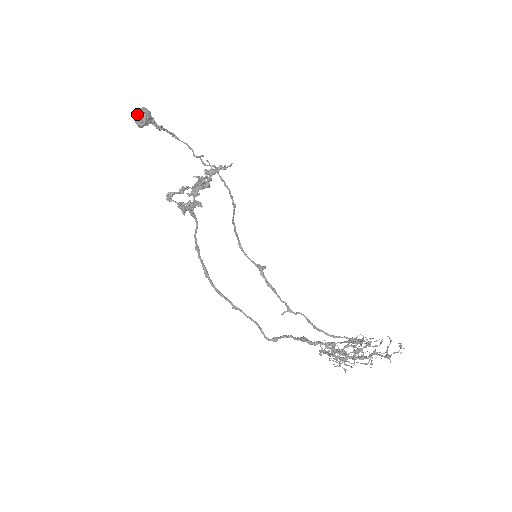
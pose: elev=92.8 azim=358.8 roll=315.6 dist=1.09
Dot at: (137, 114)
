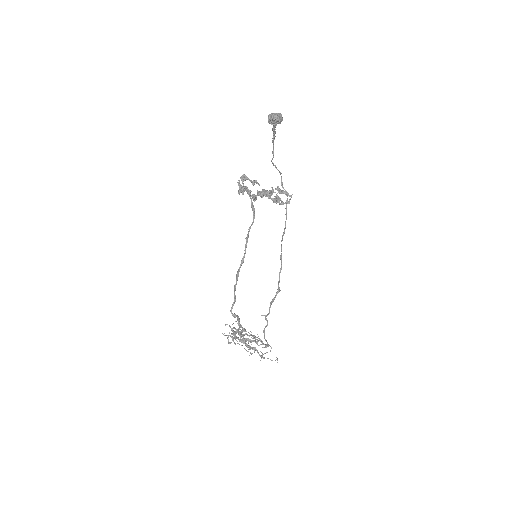
Dot at: (277, 118)
